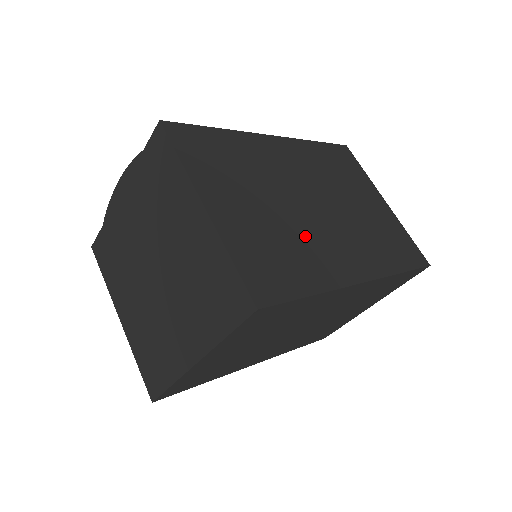
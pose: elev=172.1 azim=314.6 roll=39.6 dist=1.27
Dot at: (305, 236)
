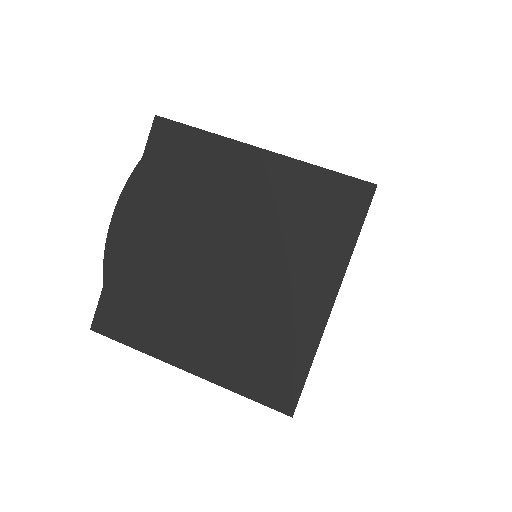
Dot at: occluded
